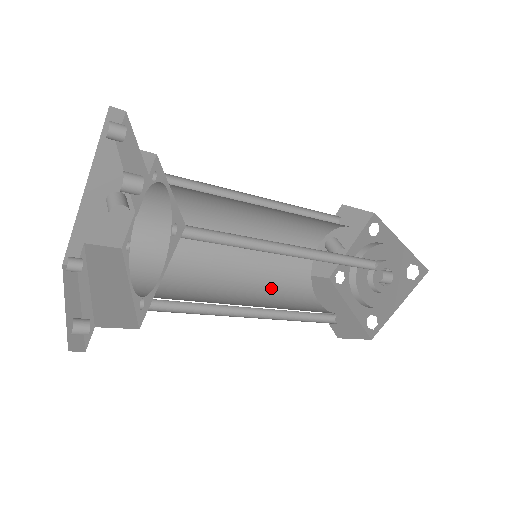
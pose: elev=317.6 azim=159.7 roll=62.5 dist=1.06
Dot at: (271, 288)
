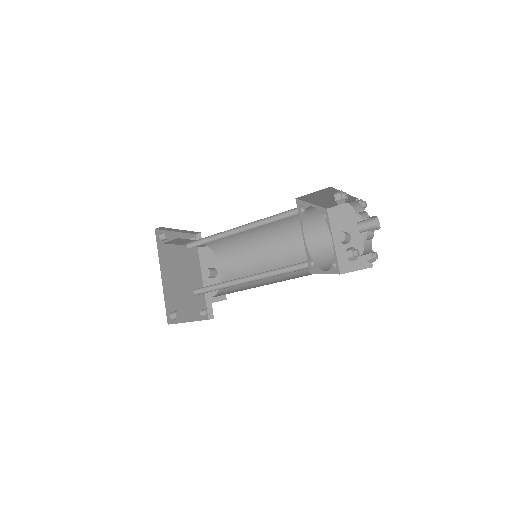
Dot at: occluded
